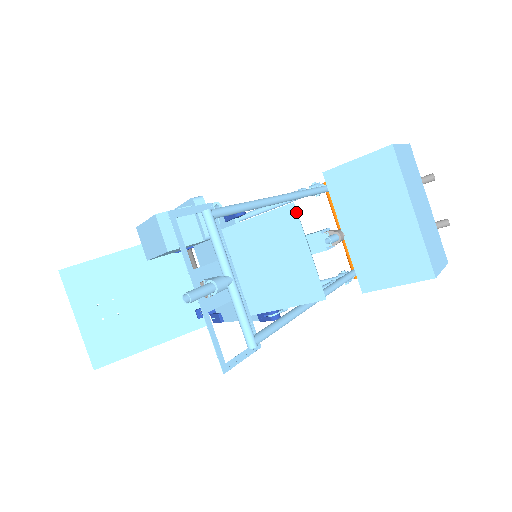
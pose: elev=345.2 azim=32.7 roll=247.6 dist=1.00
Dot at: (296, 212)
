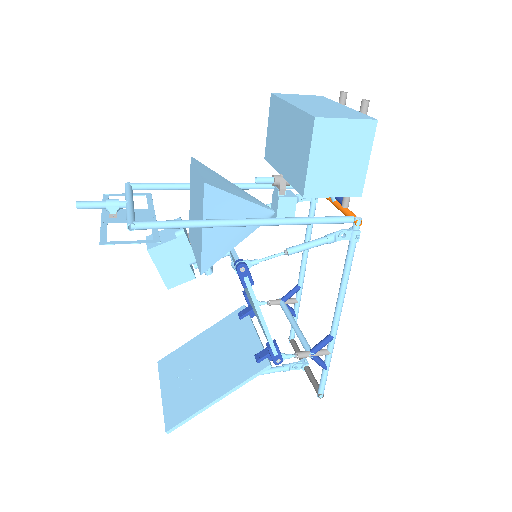
Dot at: (192, 159)
